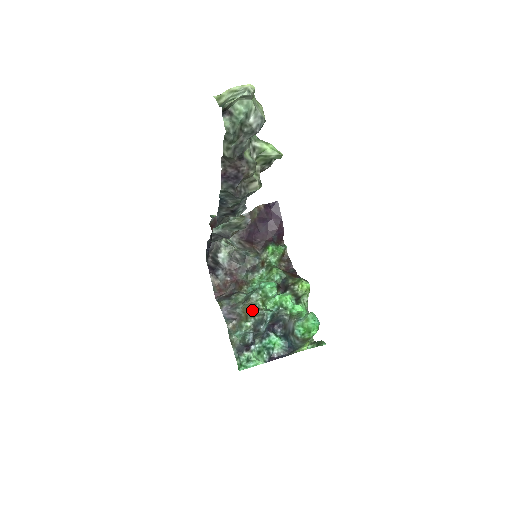
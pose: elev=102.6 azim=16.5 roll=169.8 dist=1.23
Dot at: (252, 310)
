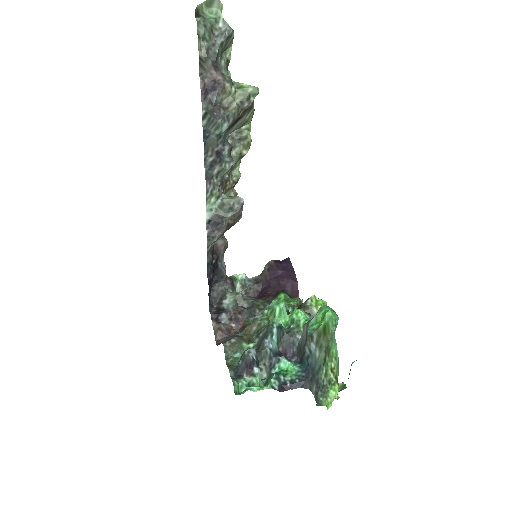
Dot at: (256, 332)
